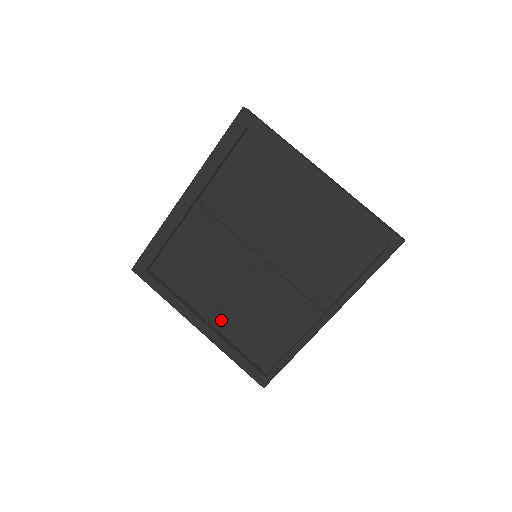
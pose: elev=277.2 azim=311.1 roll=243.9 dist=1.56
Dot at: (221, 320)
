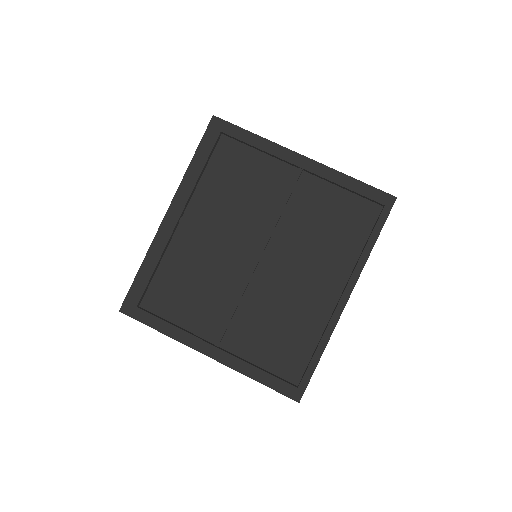
Dot at: (233, 339)
